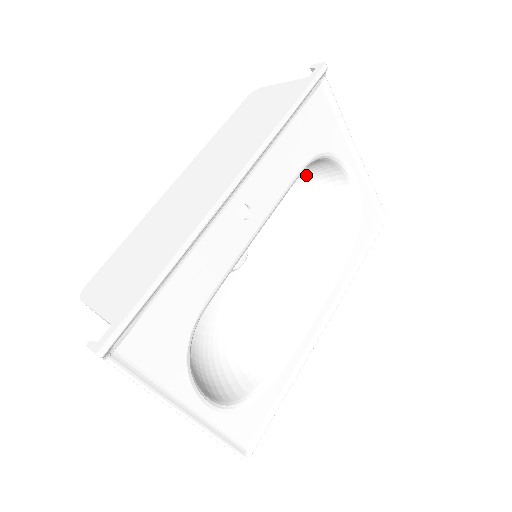
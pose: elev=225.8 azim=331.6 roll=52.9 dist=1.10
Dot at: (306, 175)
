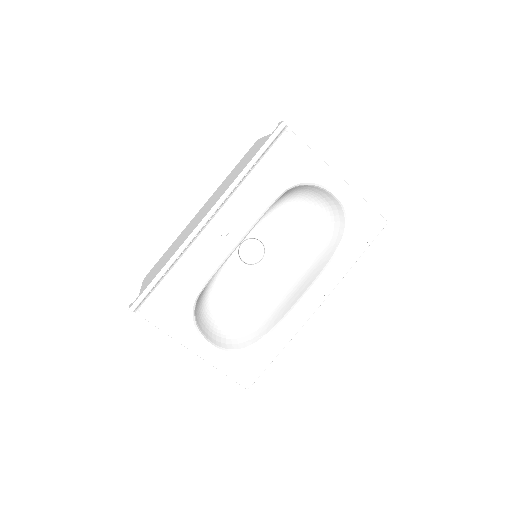
Dot at: (303, 195)
